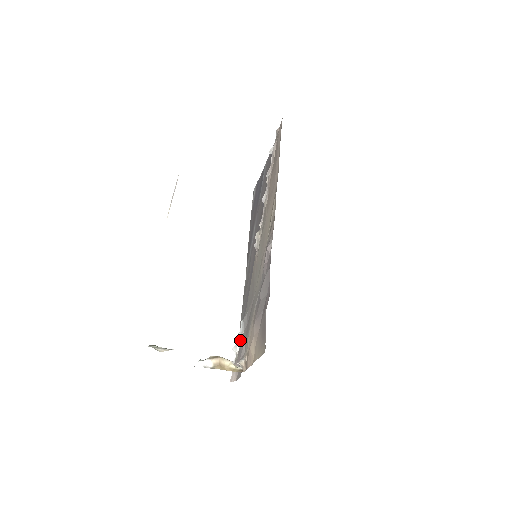
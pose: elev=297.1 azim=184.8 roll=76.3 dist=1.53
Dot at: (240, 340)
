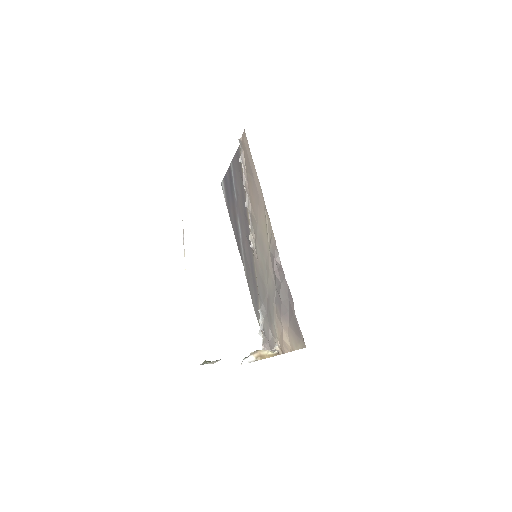
Dot at: (262, 325)
